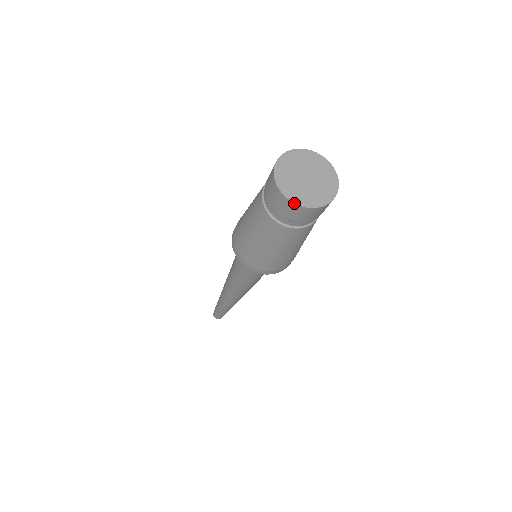
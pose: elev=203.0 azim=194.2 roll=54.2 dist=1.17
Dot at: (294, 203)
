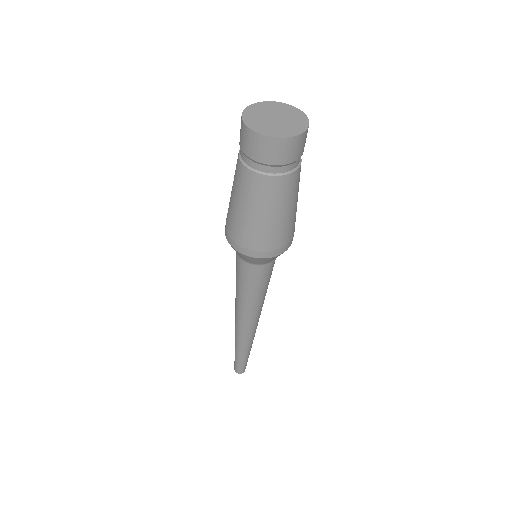
Dot at: (247, 126)
